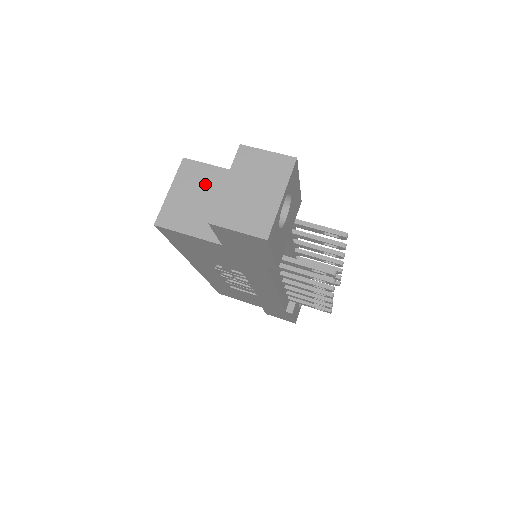
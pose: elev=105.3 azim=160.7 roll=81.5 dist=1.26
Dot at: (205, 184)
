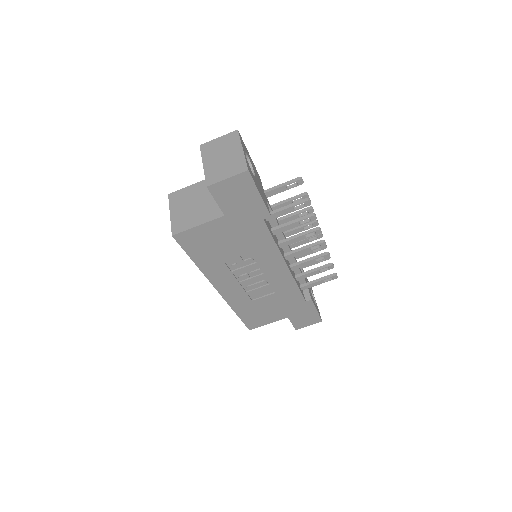
Dot at: (192, 196)
